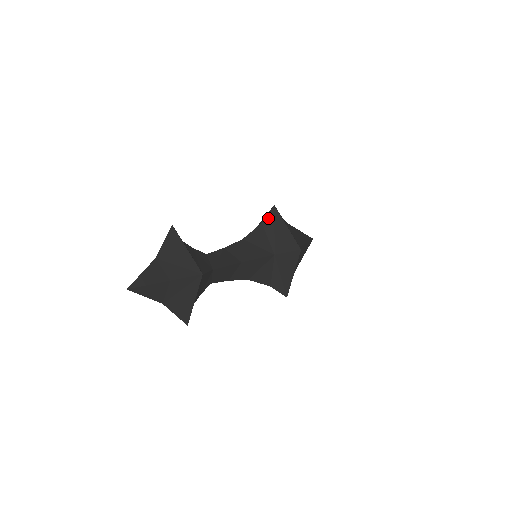
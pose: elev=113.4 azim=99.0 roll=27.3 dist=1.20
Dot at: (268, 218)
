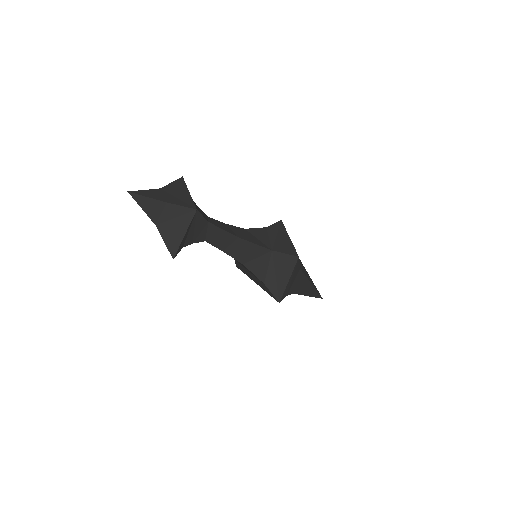
Dot at: (273, 226)
